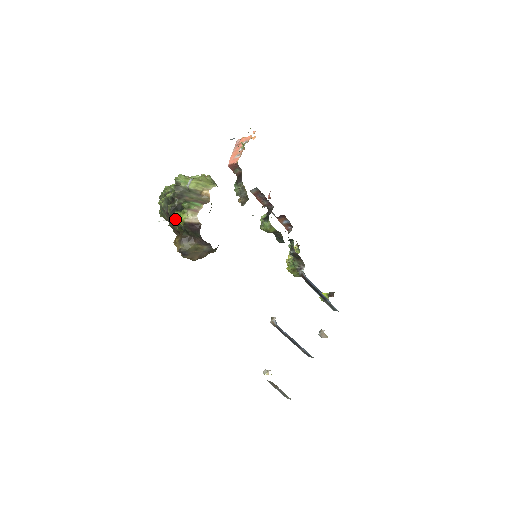
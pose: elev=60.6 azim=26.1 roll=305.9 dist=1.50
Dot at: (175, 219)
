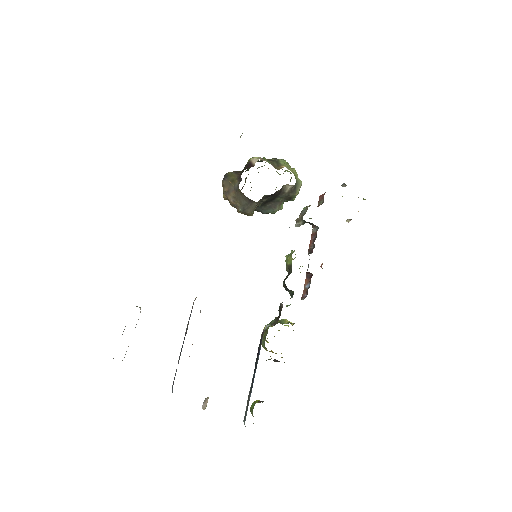
Dot at: occluded
